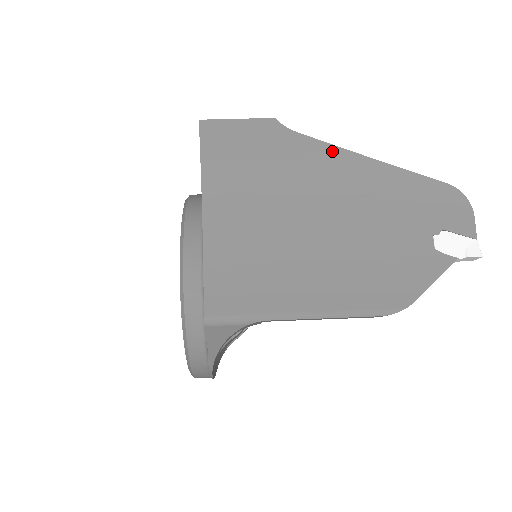
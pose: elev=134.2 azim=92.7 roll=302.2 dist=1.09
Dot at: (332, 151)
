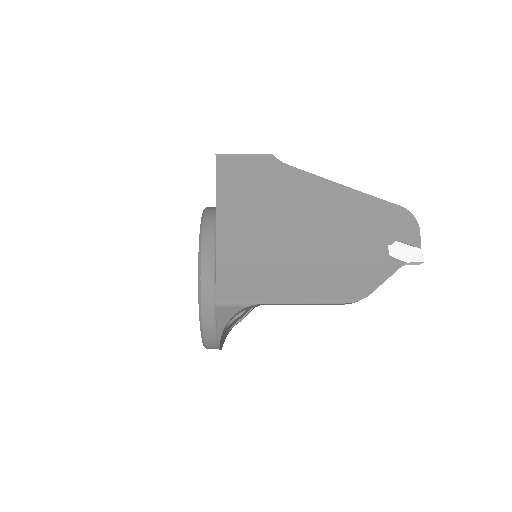
Dot at: (314, 179)
